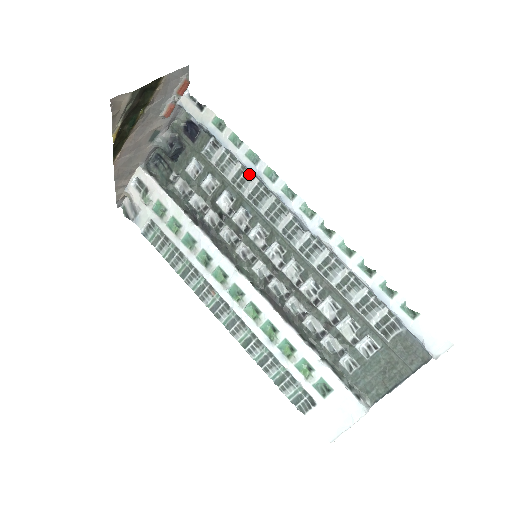
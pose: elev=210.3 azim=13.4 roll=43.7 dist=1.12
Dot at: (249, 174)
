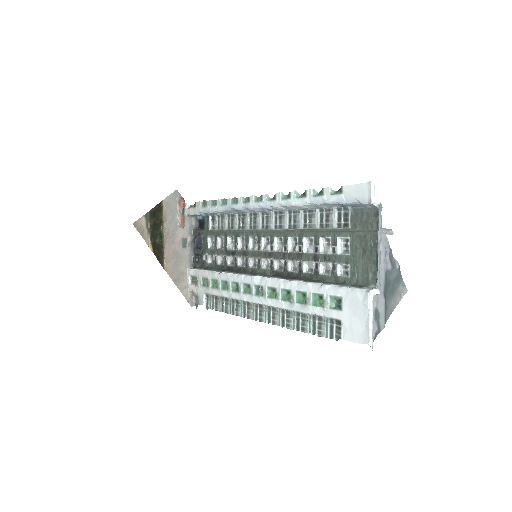
Dot at: (232, 216)
